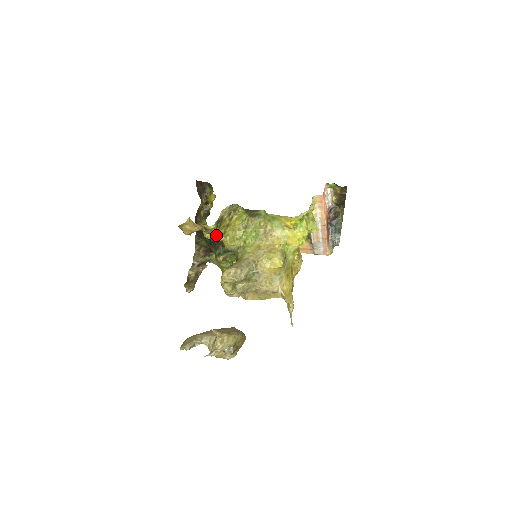
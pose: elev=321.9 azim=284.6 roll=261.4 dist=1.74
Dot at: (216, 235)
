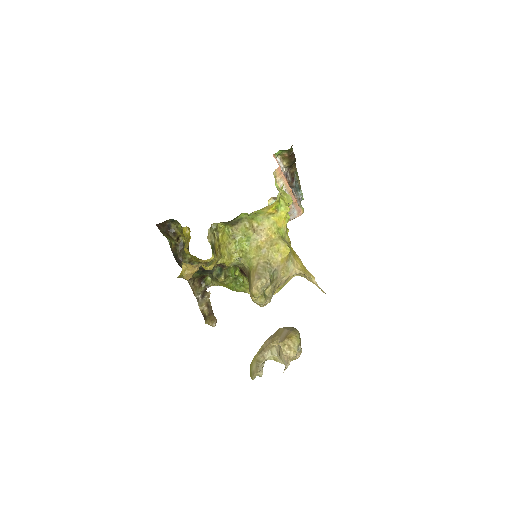
Dot at: (216, 262)
